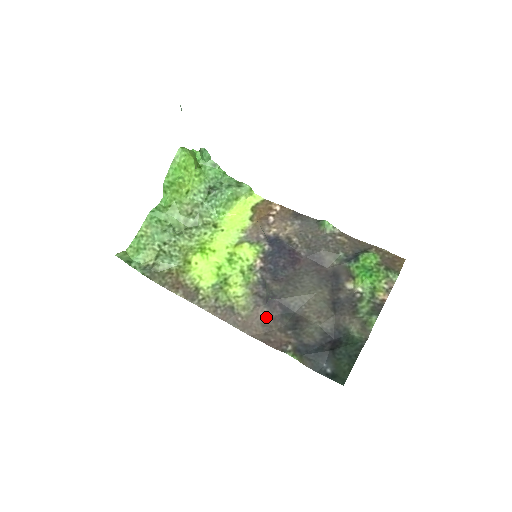
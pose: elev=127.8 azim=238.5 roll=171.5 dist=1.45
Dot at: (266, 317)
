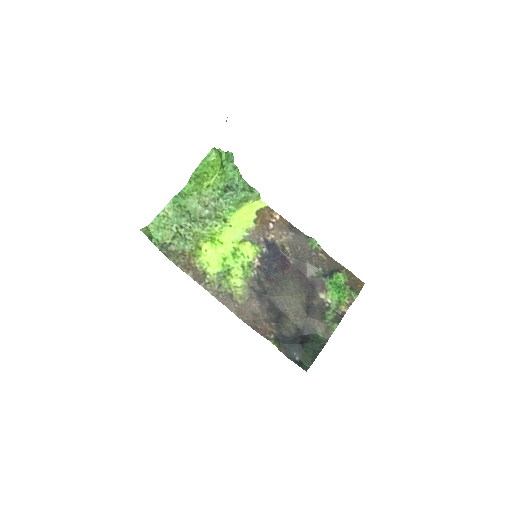
Dot at: (257, 308)
